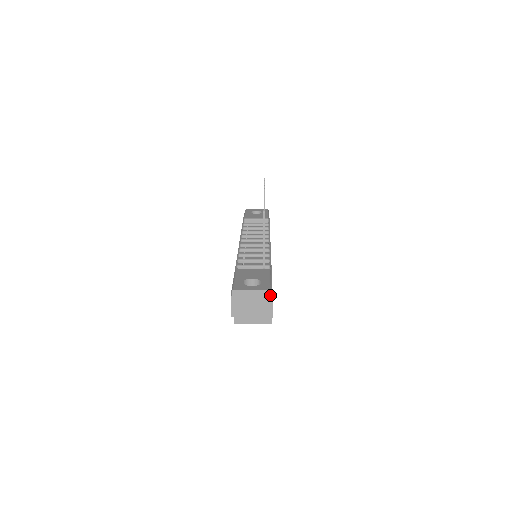
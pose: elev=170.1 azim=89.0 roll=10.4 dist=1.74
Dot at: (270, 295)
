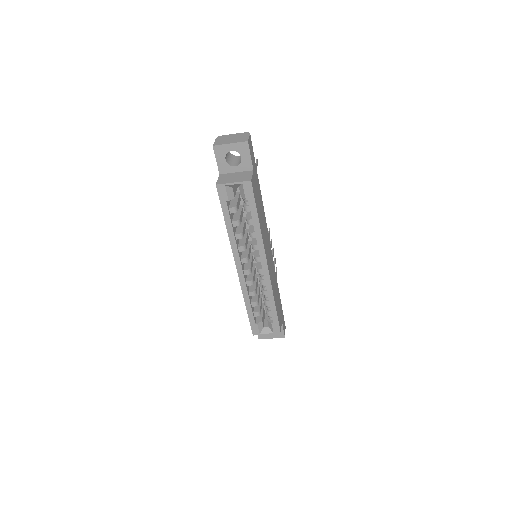
Dot at: (248, 134)
